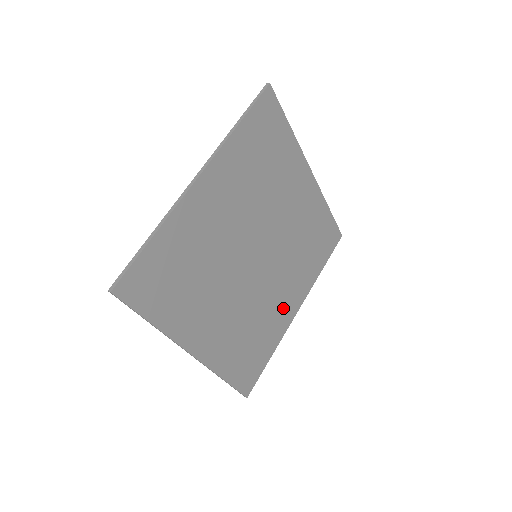
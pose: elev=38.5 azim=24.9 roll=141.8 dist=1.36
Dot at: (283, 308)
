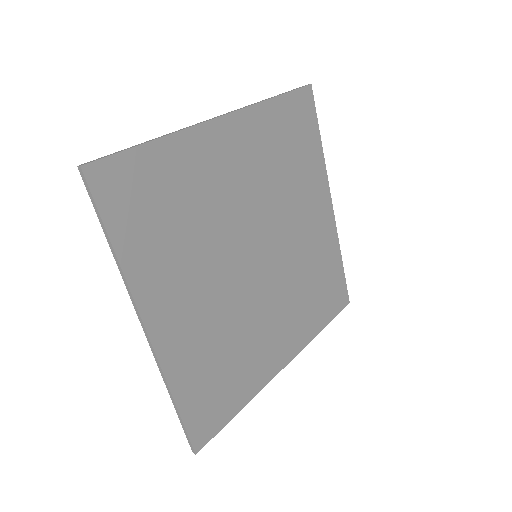
Dot at: (270, 348)
